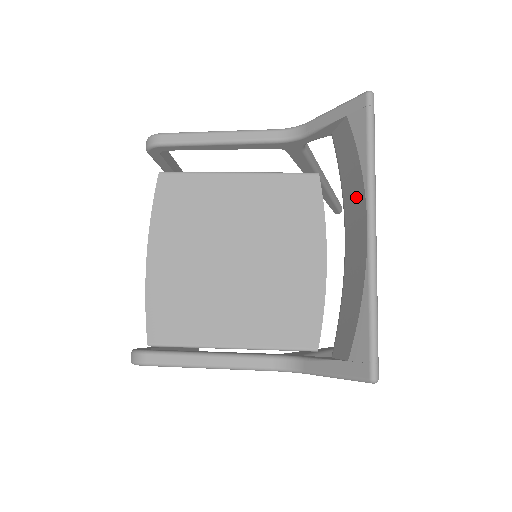
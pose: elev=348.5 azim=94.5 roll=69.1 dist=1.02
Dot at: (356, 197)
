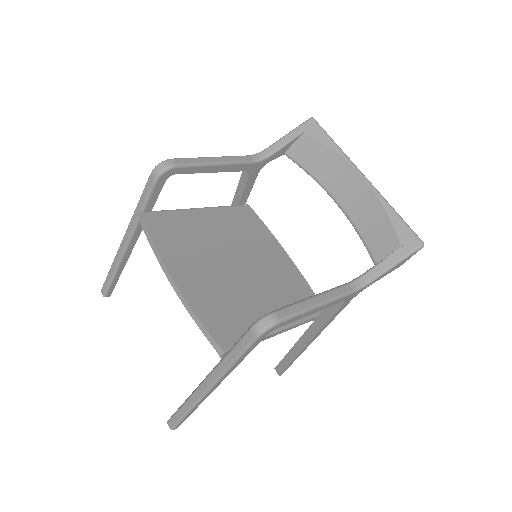
Dot at: (337, 170)
